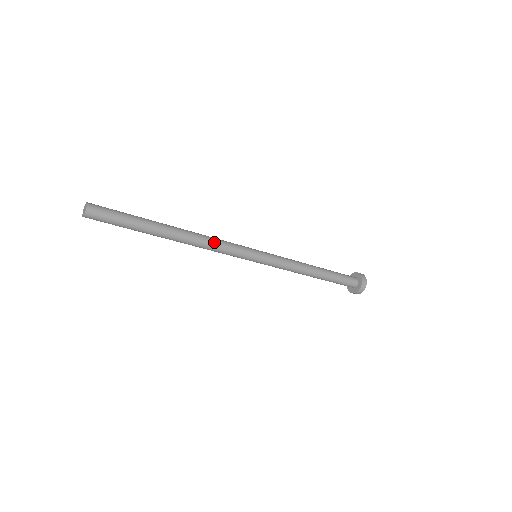
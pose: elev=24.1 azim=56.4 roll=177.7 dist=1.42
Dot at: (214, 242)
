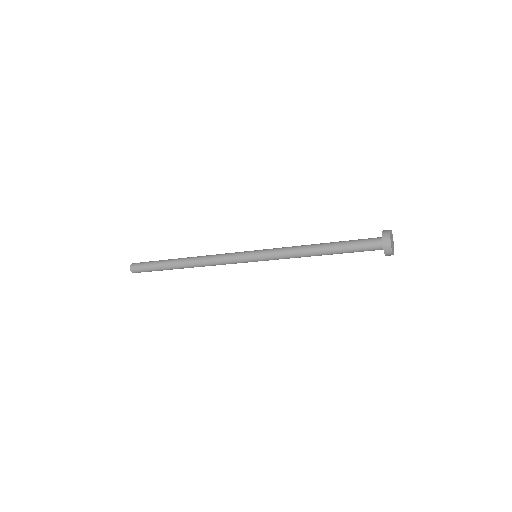
Dot at: (213, 263)
